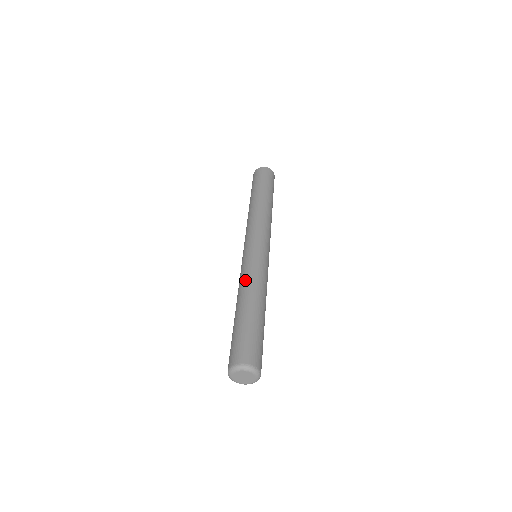
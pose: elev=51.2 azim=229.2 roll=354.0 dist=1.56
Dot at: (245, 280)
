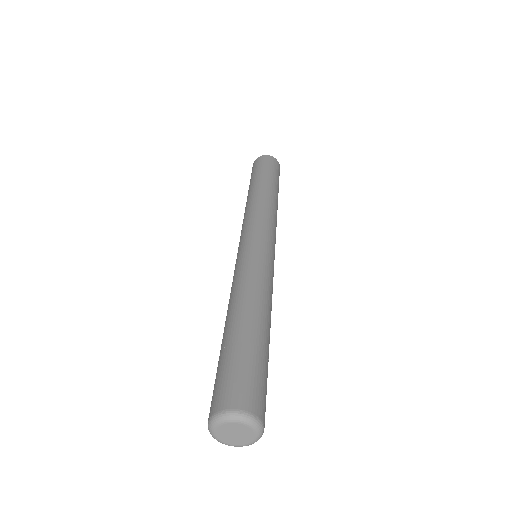
Dot at: (231, 290)
